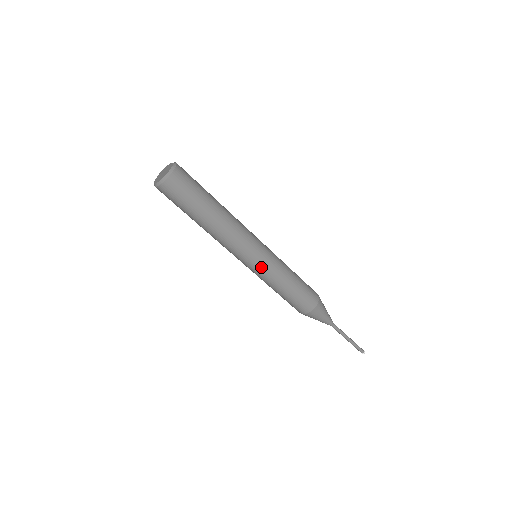
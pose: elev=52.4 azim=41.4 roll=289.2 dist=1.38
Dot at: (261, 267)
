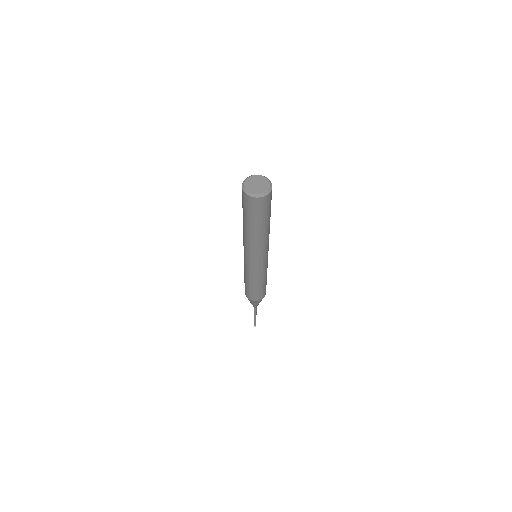
Dot at: (263, 267)
